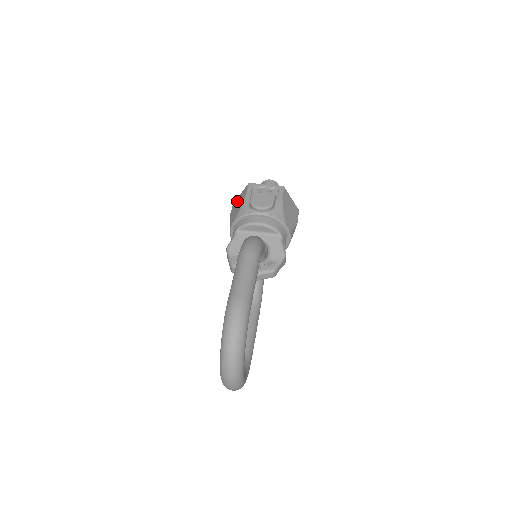
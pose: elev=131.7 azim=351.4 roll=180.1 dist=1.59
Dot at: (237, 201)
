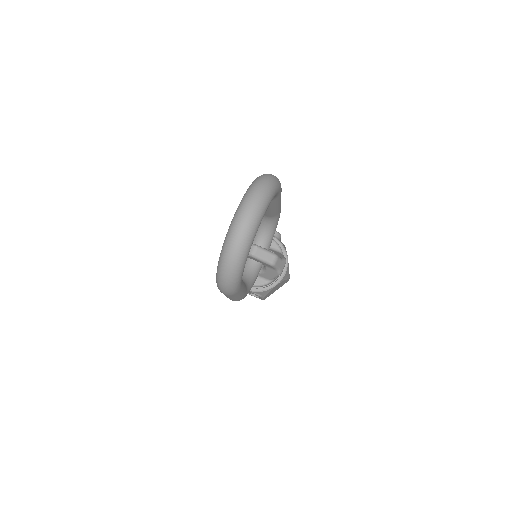
Dot at: occluded
